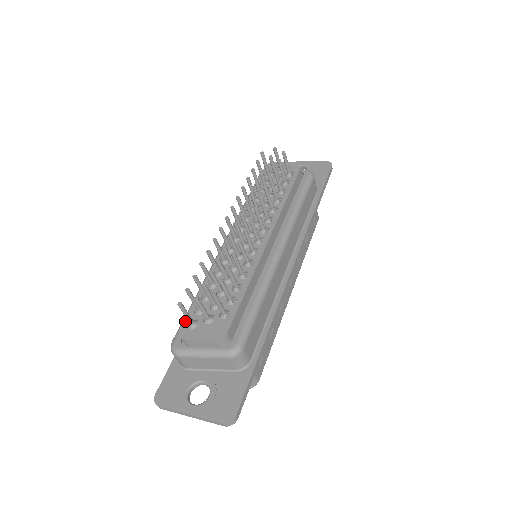
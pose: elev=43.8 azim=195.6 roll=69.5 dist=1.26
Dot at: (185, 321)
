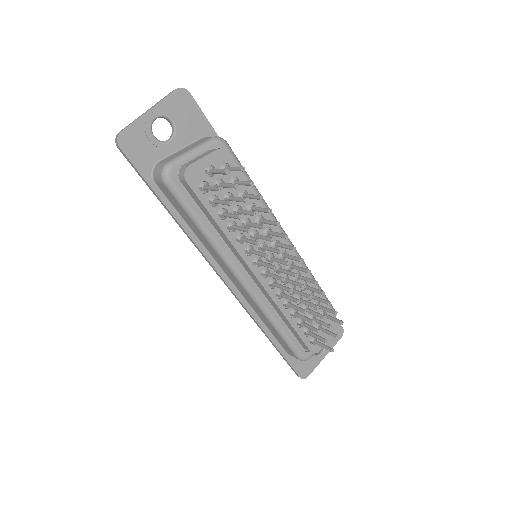
Dot at: (308, 346)
